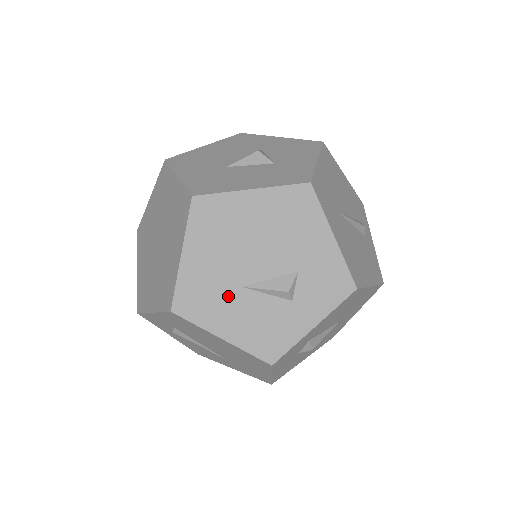
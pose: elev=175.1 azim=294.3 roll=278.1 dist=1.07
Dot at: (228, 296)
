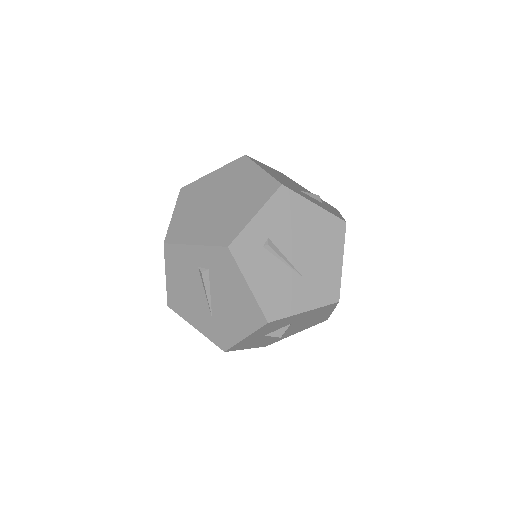
Dot at: (298, 191)
